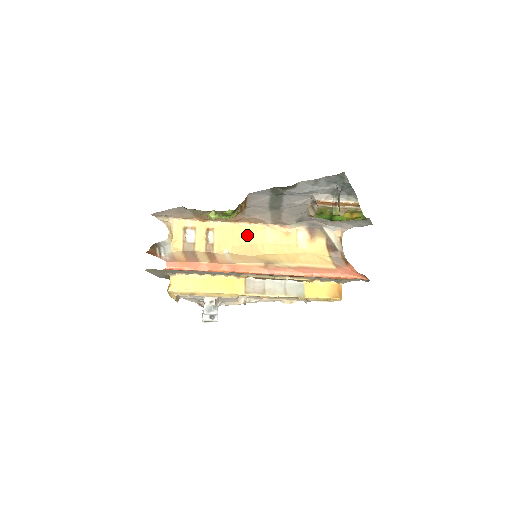
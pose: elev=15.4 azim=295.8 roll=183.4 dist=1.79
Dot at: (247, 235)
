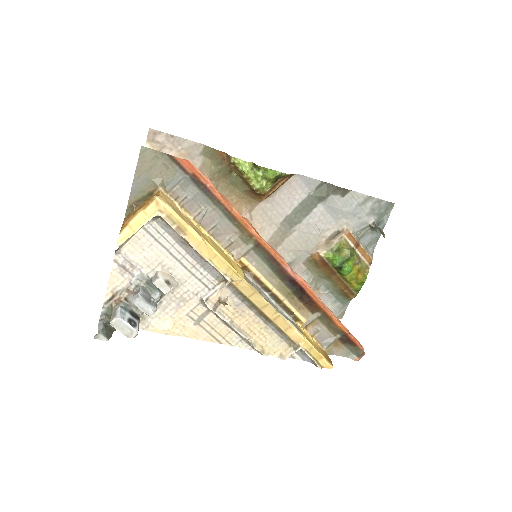
Dot at: occluded
